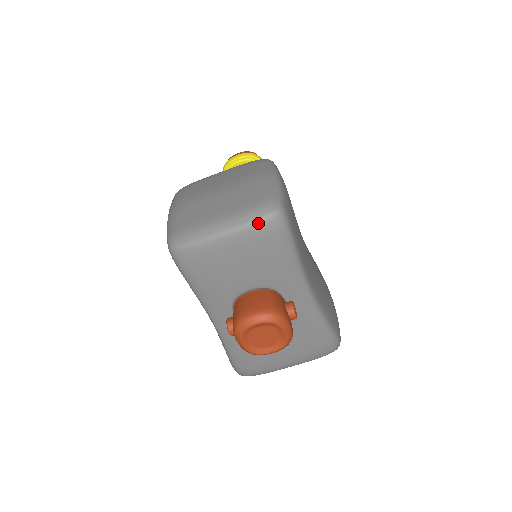
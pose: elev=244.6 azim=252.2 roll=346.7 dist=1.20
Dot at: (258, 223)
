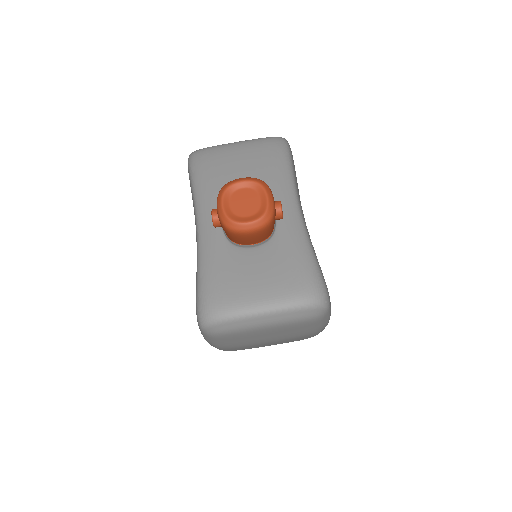
Dot at: (265, 139)
